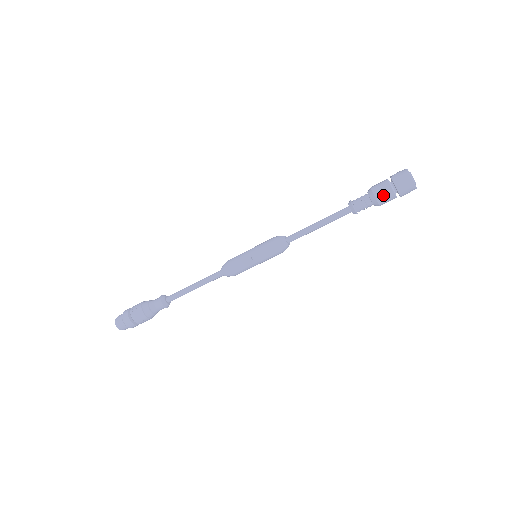
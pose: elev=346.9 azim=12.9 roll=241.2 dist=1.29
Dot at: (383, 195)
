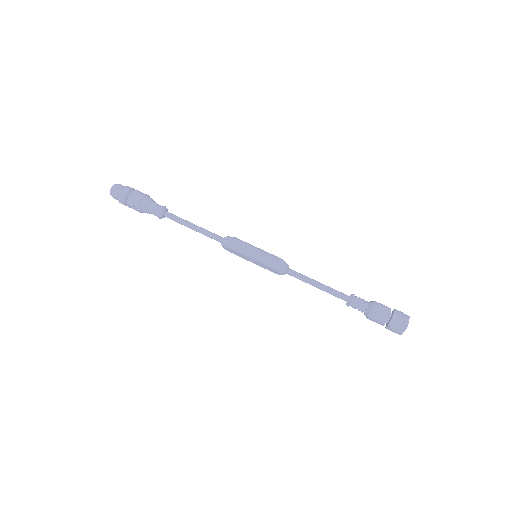
Dot at: (374, 321)
